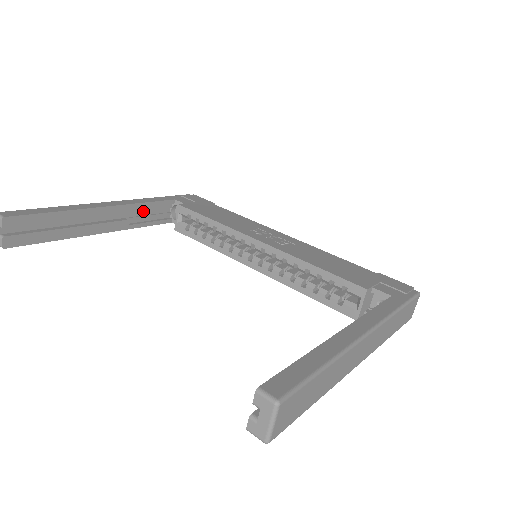
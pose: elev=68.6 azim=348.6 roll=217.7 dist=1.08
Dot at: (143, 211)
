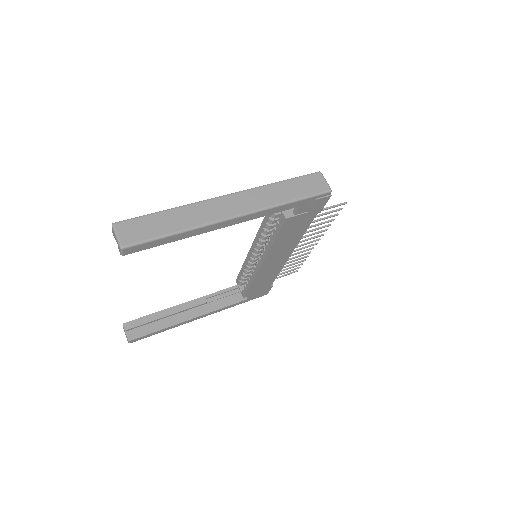
Dot at: (220, 299)
